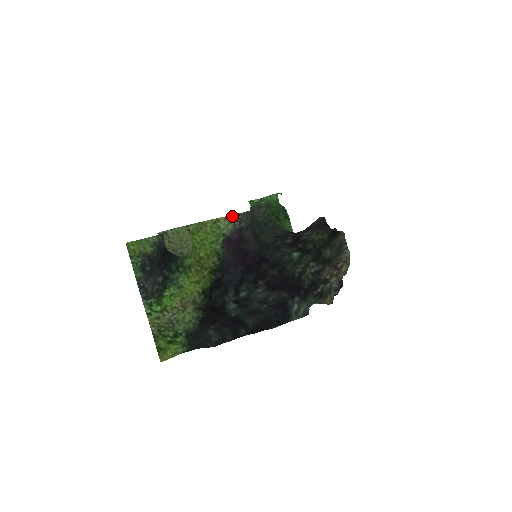
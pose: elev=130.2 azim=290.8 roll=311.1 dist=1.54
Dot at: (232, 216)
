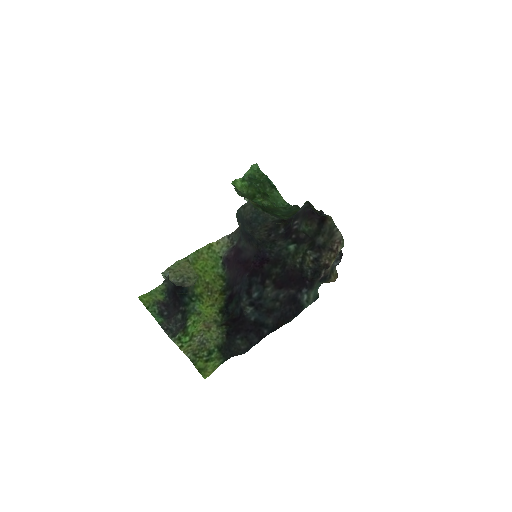
Dot at: (223, 238)
